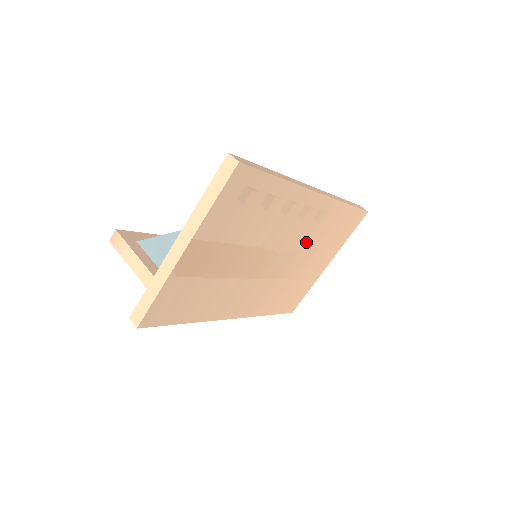
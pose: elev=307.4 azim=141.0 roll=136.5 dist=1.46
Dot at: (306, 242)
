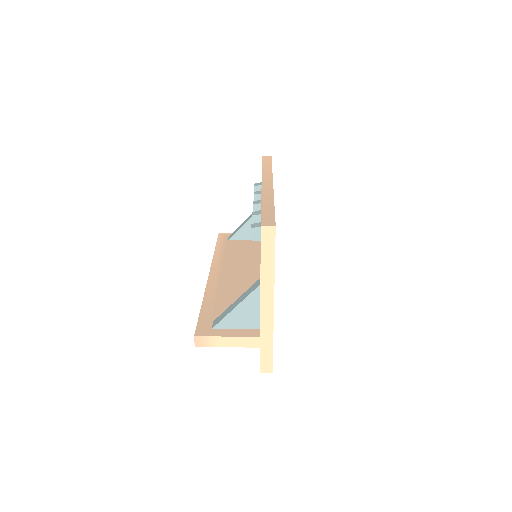
Dot at: occluded
